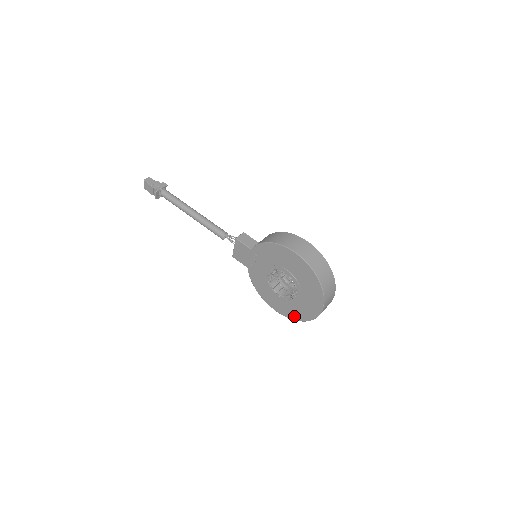
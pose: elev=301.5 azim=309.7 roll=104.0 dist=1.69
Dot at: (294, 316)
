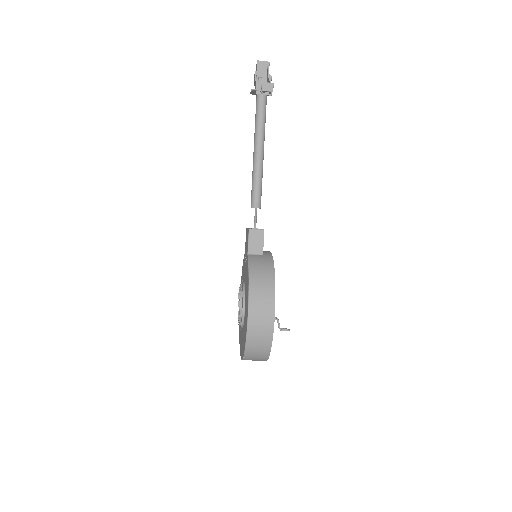
Dot at: occluded
